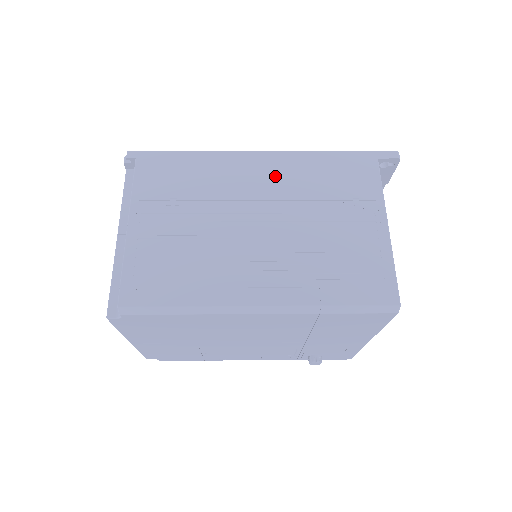
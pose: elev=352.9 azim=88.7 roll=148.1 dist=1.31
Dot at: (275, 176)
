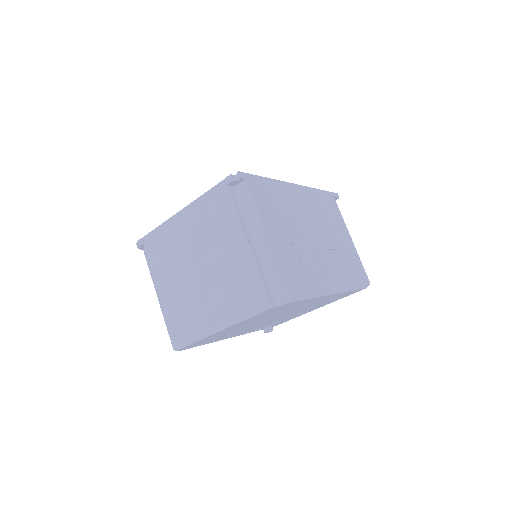
Dot at: (308, 203)
